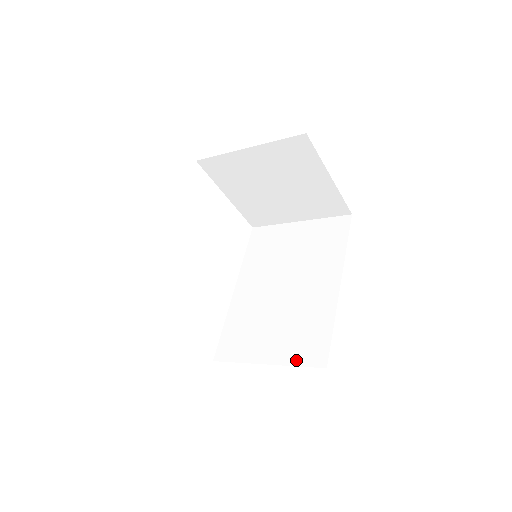
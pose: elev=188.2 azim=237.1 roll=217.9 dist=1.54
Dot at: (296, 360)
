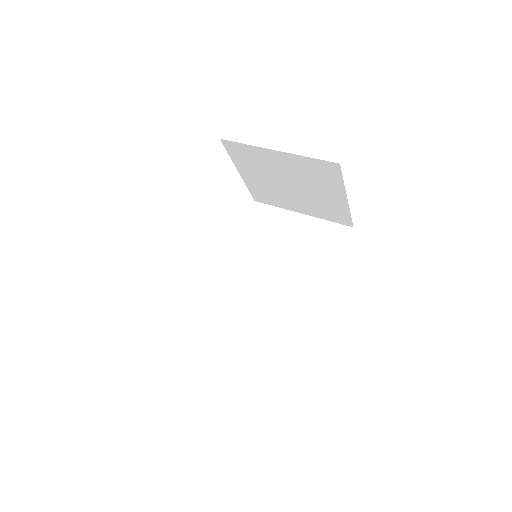
Dot at: (267, 355)
